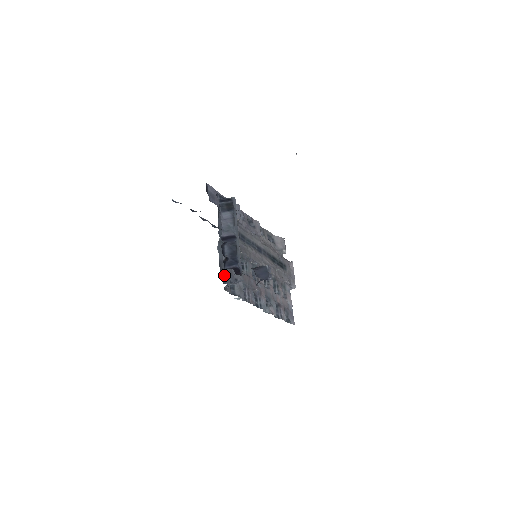
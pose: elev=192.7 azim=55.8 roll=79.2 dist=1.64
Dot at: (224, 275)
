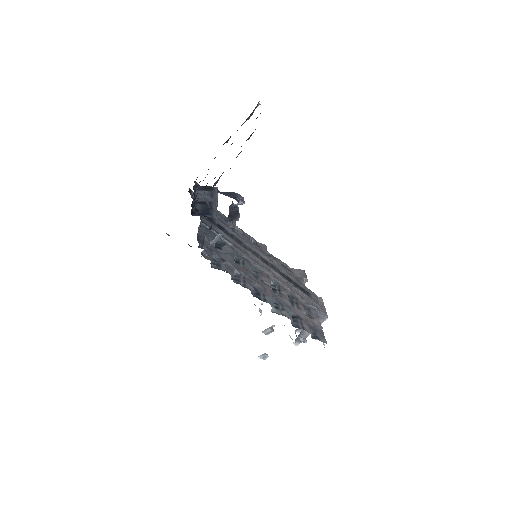
Dot at: (203, 247)
